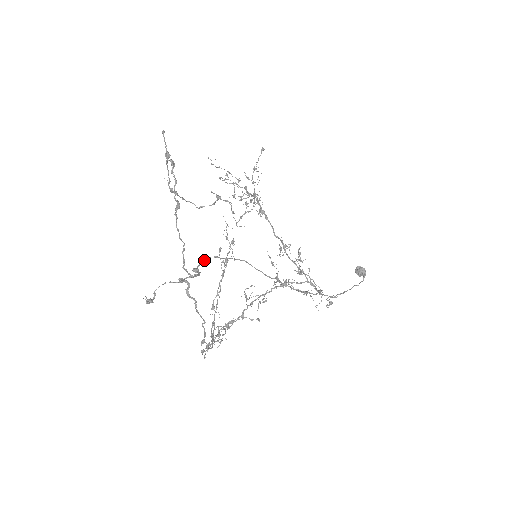
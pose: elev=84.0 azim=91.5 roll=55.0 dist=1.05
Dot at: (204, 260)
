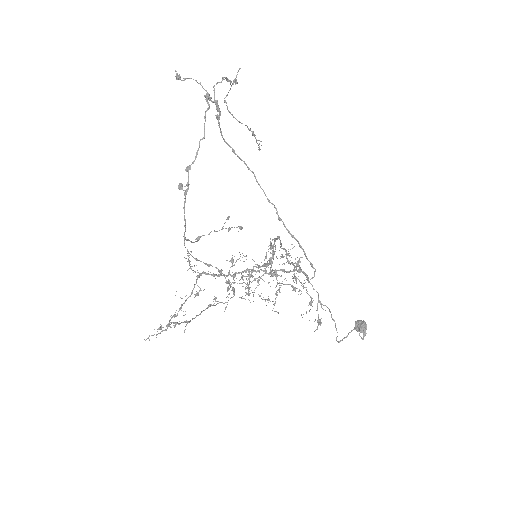
Dot at: (224, 139)
